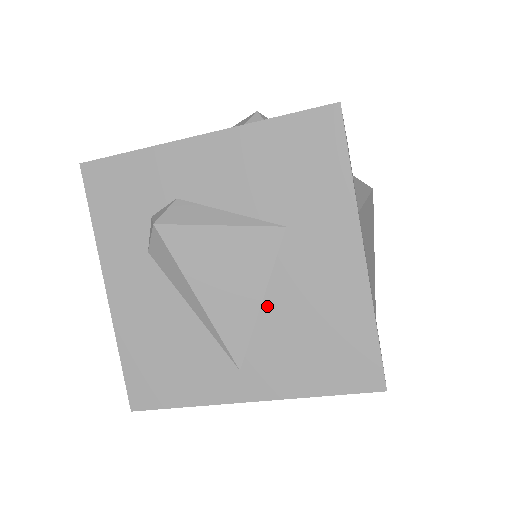
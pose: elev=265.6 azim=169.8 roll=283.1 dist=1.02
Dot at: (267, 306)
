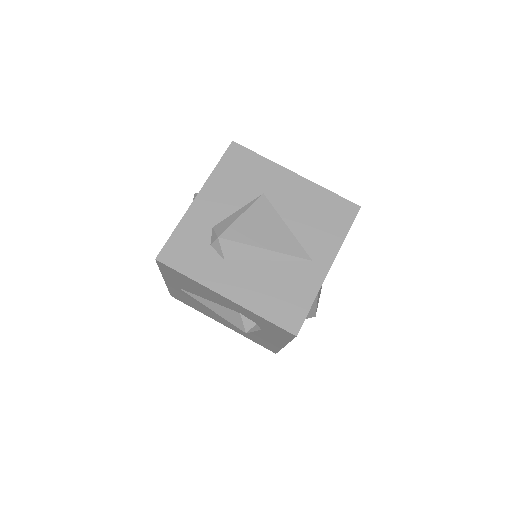
Dot at: (291, 226)
